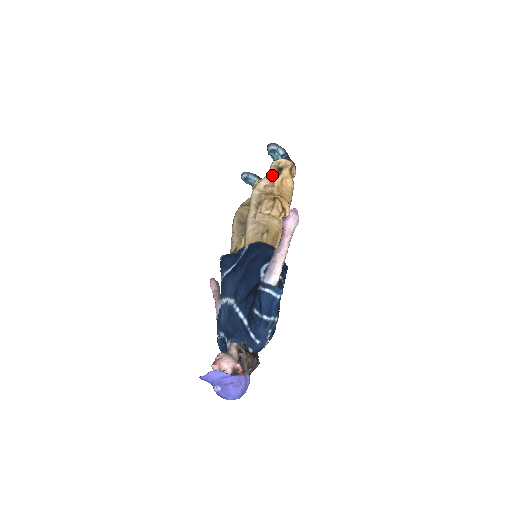
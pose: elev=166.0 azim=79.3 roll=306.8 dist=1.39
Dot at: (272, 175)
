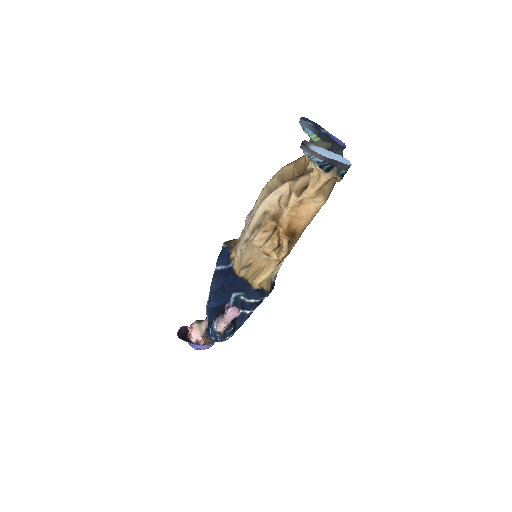
Dot at: (291, 190)
